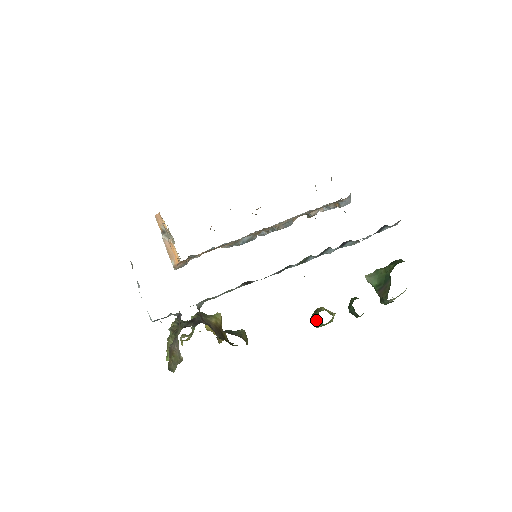
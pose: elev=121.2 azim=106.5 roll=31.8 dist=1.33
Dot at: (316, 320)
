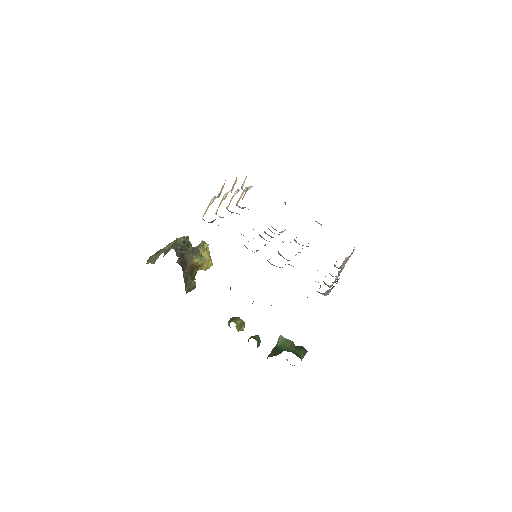
Dot at: (228, 322)
